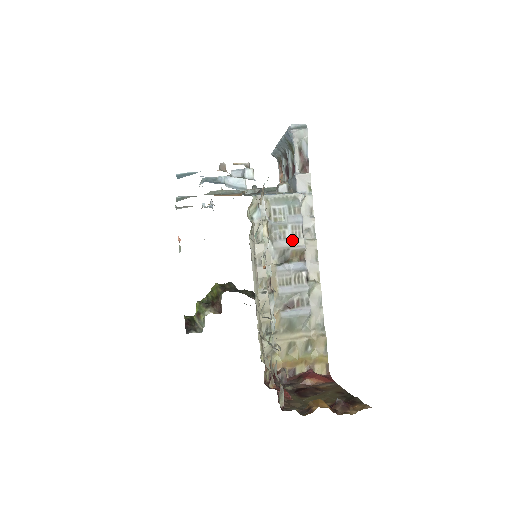
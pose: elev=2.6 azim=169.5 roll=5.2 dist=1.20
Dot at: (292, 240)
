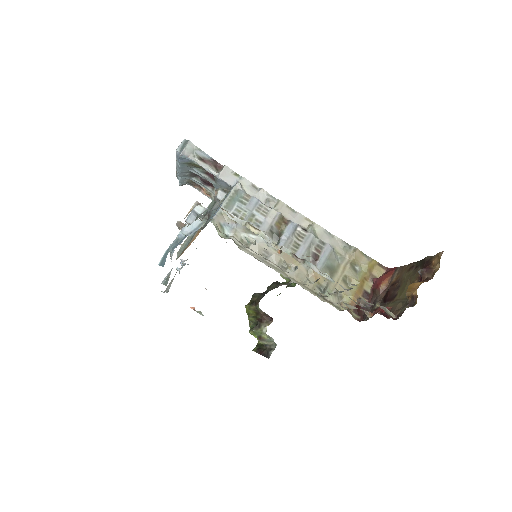
Dot at: (267, 218)
